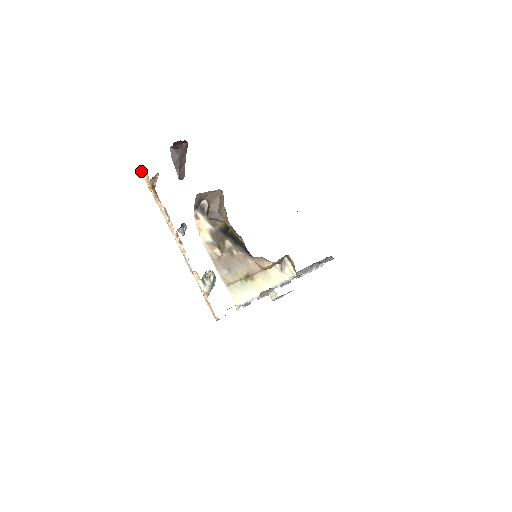
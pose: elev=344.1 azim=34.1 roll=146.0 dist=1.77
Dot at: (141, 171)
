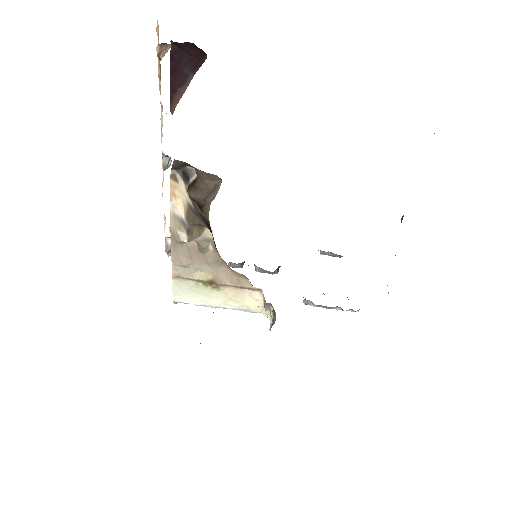
Dot at: occluded
